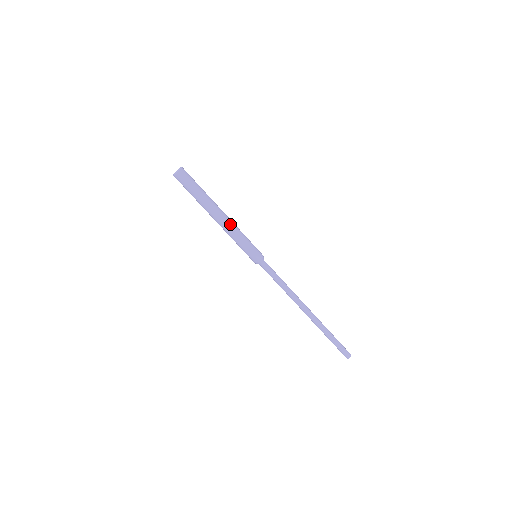
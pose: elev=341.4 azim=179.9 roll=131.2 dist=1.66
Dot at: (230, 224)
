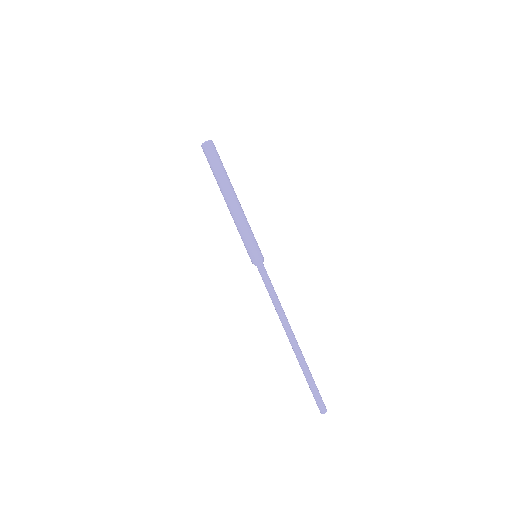
Dot at: (243, 211)
